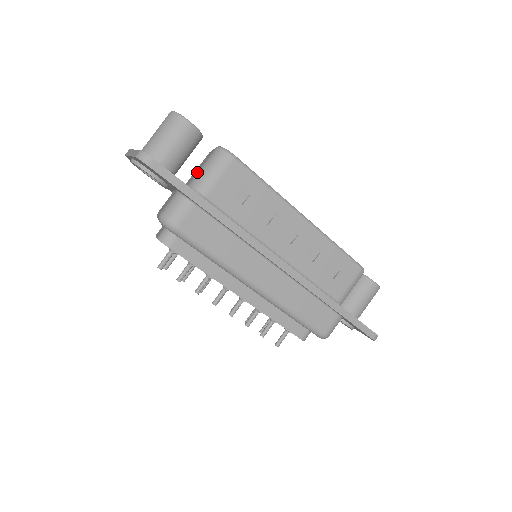
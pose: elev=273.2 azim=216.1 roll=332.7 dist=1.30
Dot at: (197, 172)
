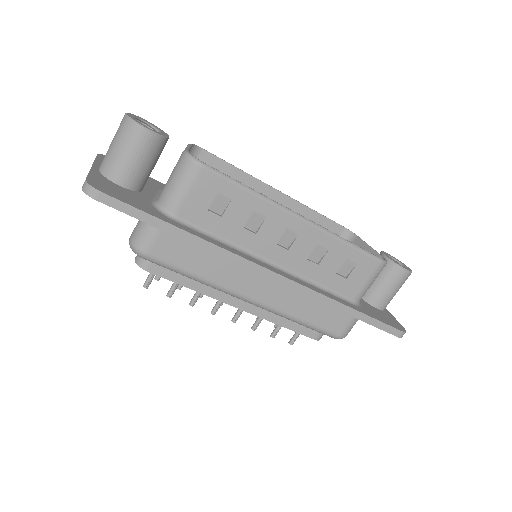
Dot at: (165, 184)
